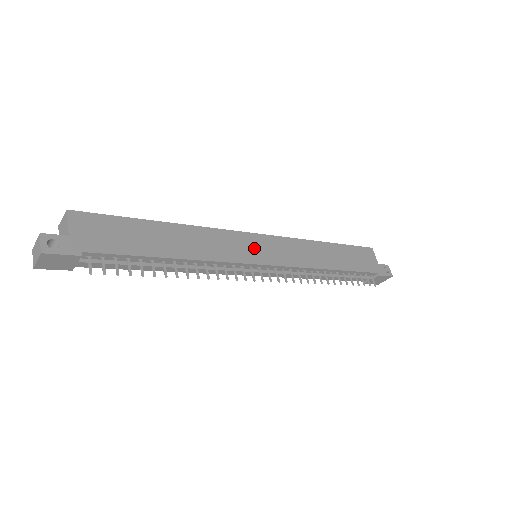
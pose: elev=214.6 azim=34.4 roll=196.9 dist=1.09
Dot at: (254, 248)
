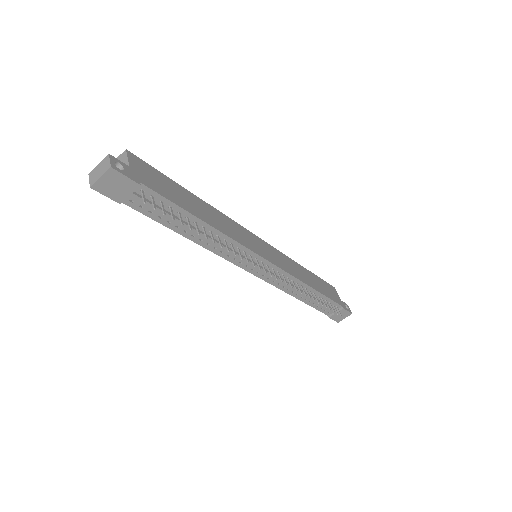
Dot at: (258, 245)
